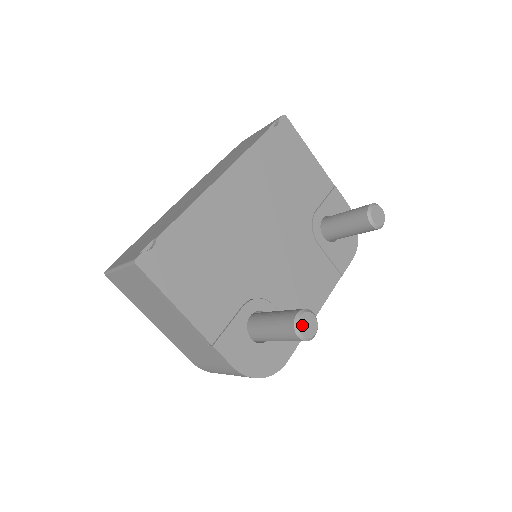
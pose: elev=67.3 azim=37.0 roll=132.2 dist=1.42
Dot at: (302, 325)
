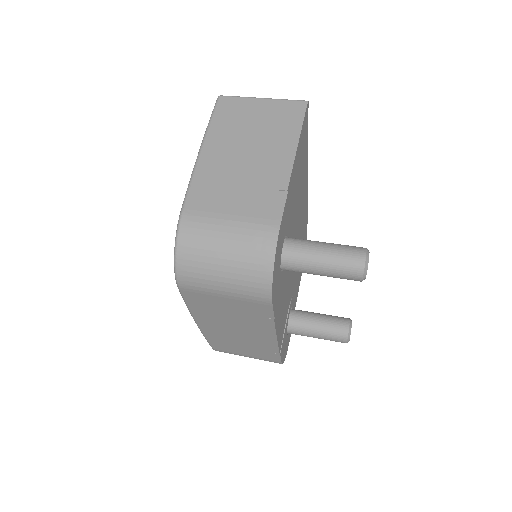
Dot at: occluded
